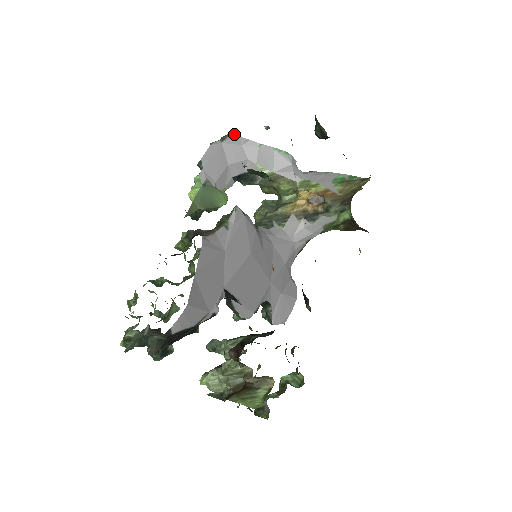
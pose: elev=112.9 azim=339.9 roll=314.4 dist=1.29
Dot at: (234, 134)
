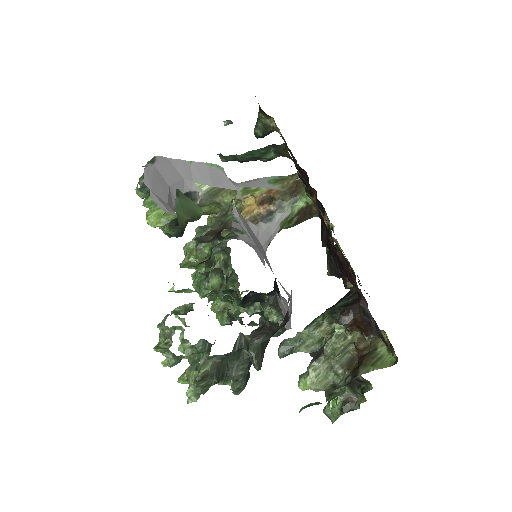
Dot at: (161, 156)
